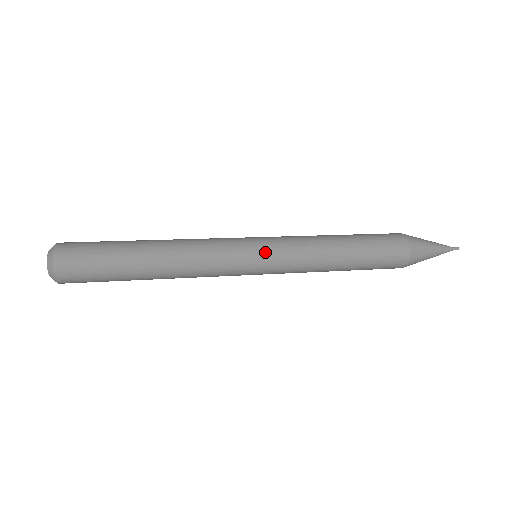
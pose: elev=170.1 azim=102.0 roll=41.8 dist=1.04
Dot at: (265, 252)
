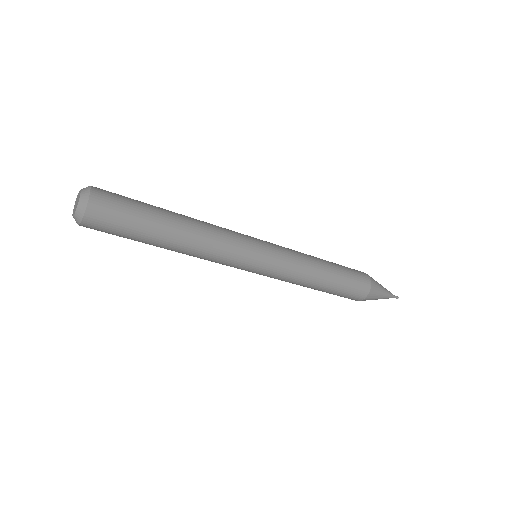
Dot at: (267, 243)
